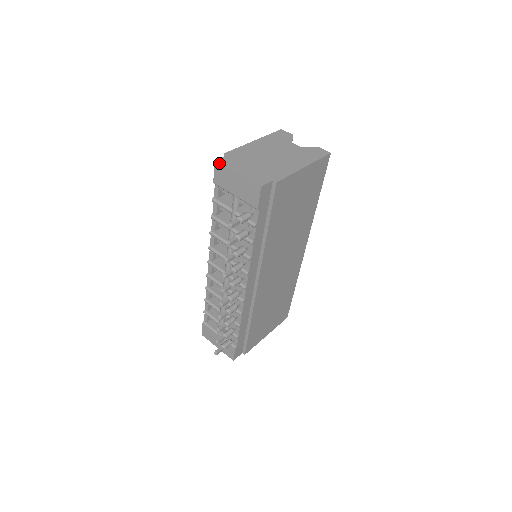
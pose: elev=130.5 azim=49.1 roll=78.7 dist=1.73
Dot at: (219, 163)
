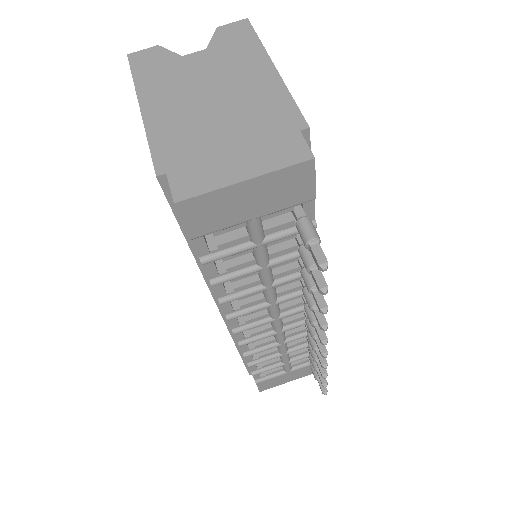
Dot at: (188, 200)
